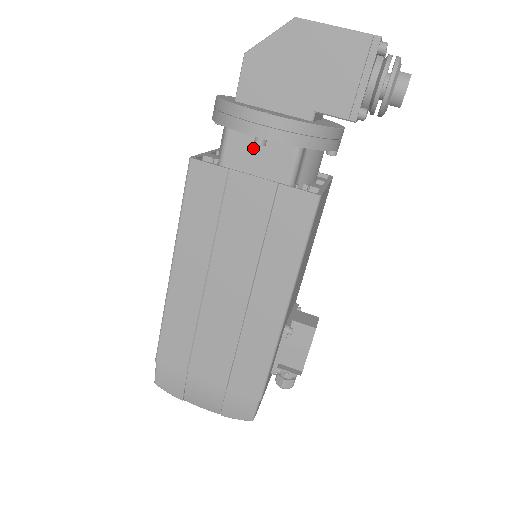
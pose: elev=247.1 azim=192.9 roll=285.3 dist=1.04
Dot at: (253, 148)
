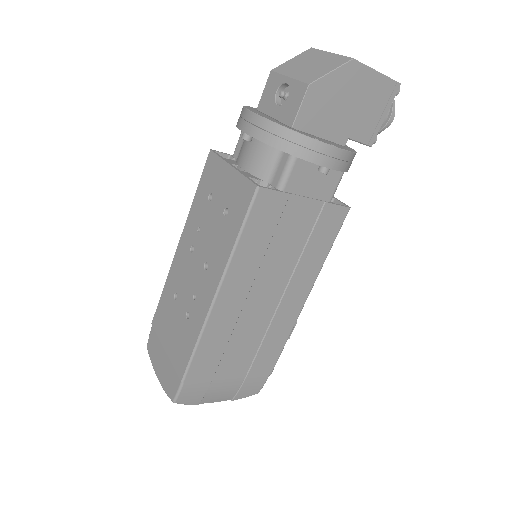
Dot at: (312, 174)
